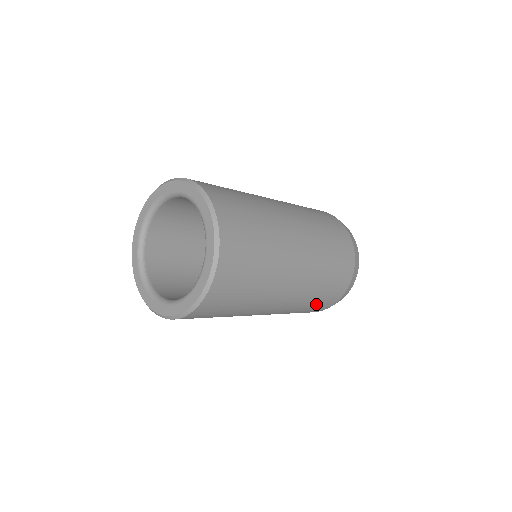
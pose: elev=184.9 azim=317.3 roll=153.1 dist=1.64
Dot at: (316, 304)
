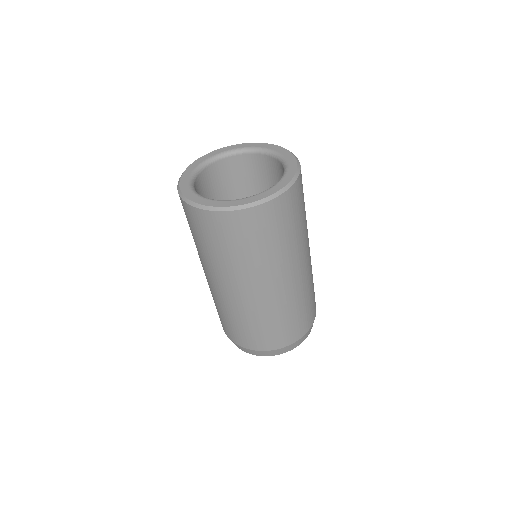
Dot at: occluded
